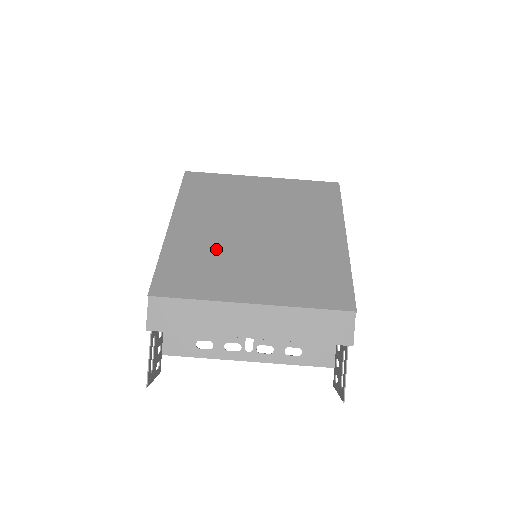
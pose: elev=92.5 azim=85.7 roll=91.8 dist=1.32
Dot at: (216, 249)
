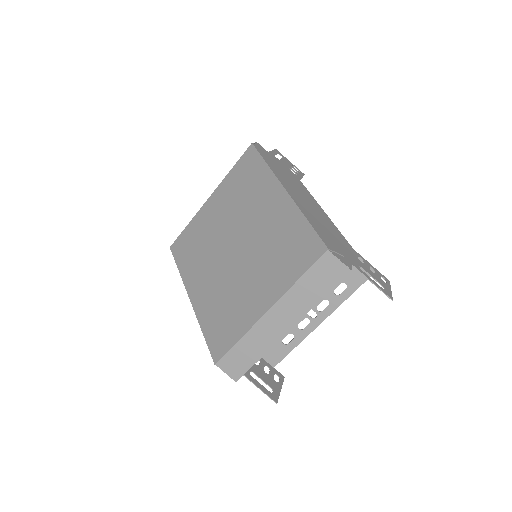
Dot at: (223, 291)
